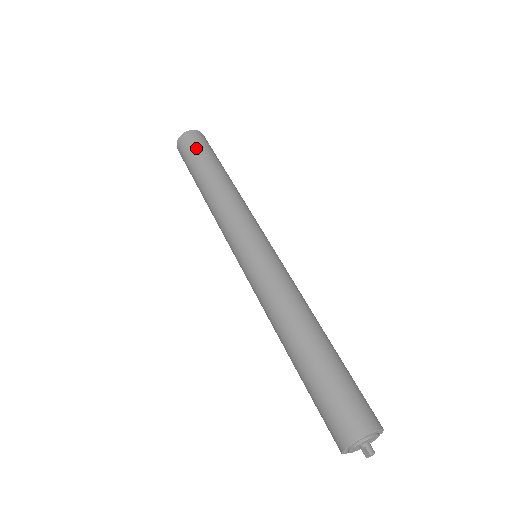
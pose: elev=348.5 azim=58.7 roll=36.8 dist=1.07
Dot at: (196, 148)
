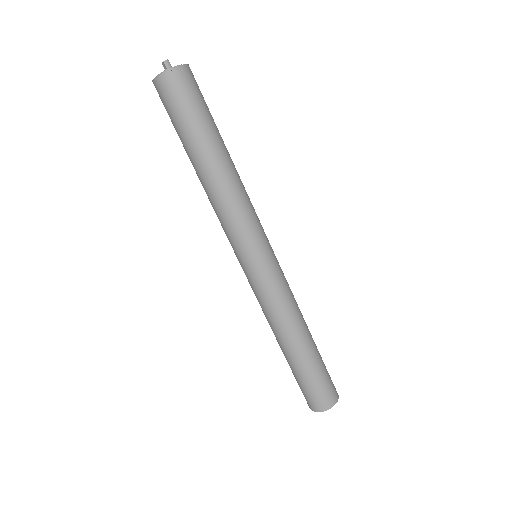
Dot at: (183, 109)
